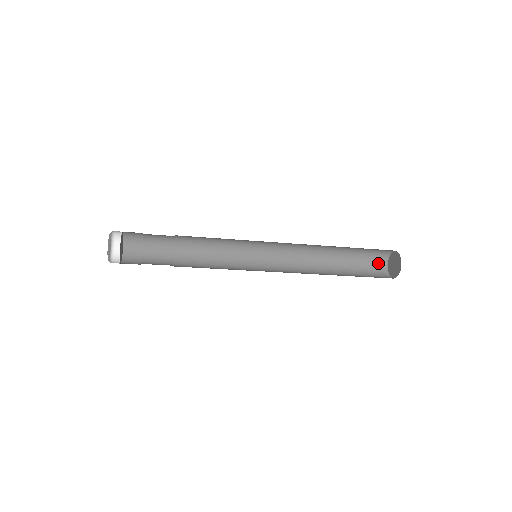
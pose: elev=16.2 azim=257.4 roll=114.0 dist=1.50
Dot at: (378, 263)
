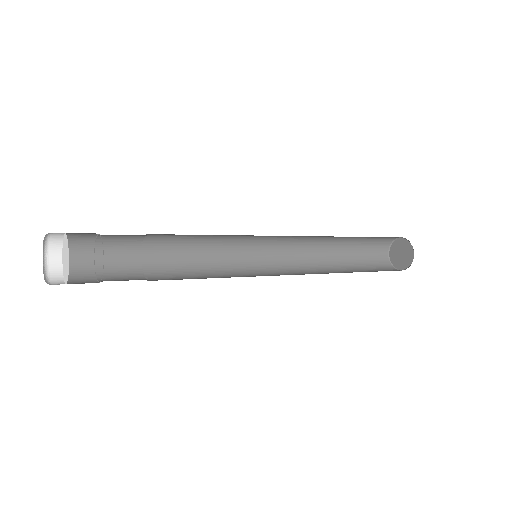
Dot at: (380, 253)
